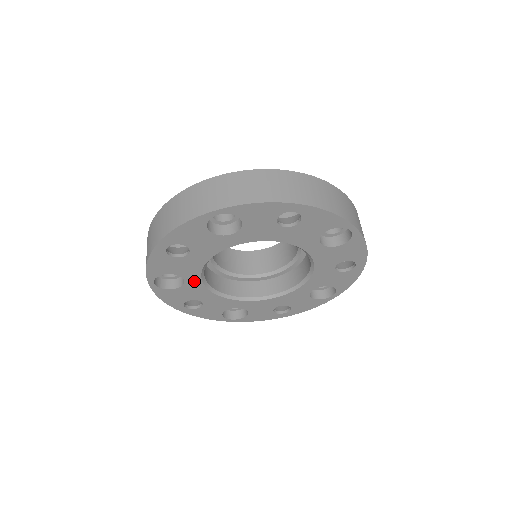
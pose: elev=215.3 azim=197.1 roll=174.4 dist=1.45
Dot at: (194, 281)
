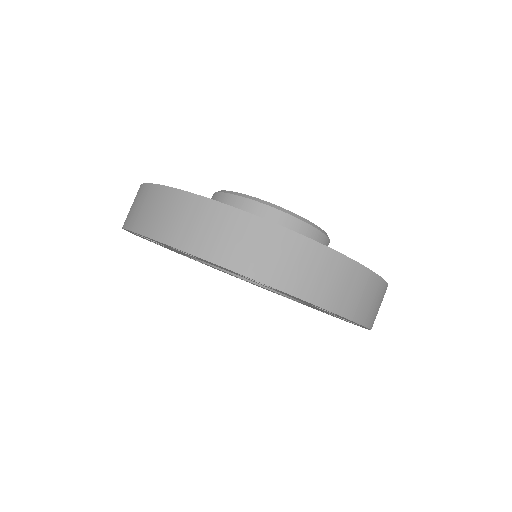
Dot at: occluded
